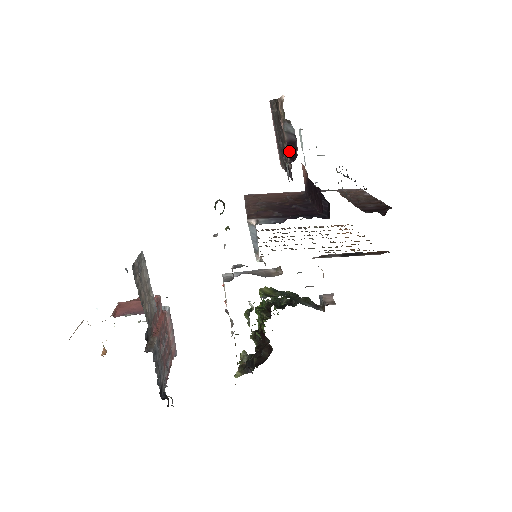
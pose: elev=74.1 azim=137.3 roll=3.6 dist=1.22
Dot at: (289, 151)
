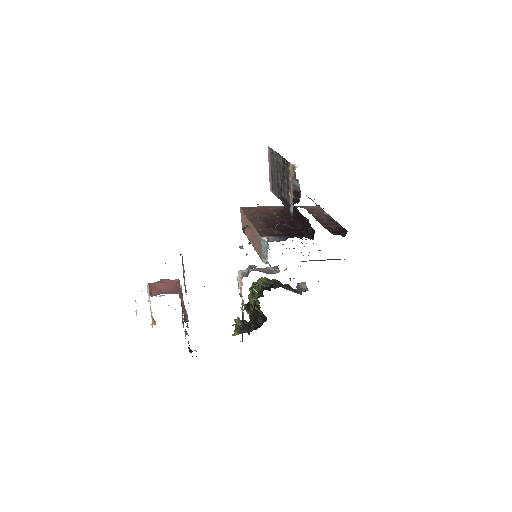
Dot at: (293, 196)
